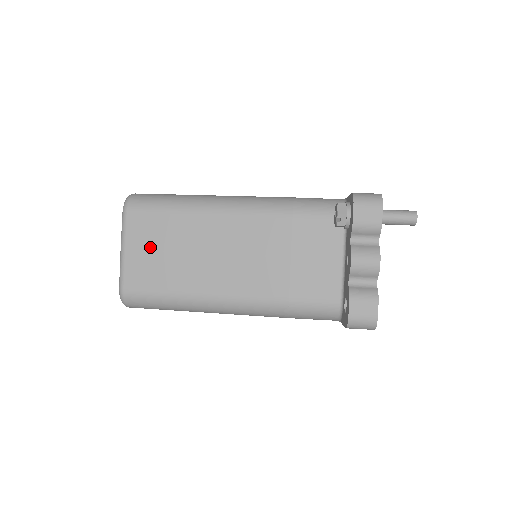
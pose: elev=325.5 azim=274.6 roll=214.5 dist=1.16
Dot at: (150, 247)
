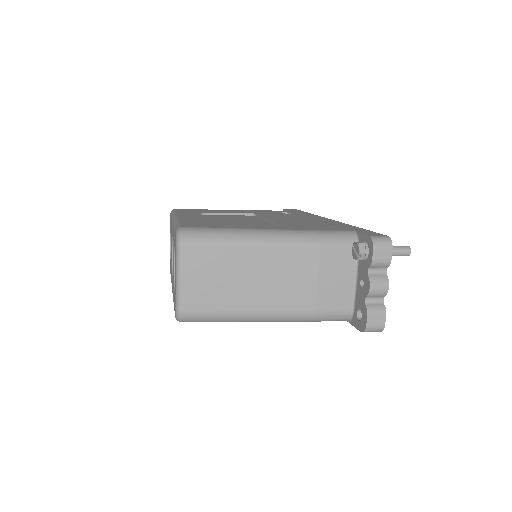
Dot at: (204, 276)
